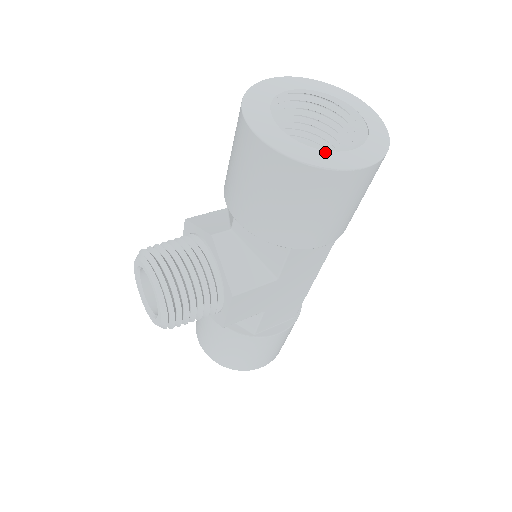
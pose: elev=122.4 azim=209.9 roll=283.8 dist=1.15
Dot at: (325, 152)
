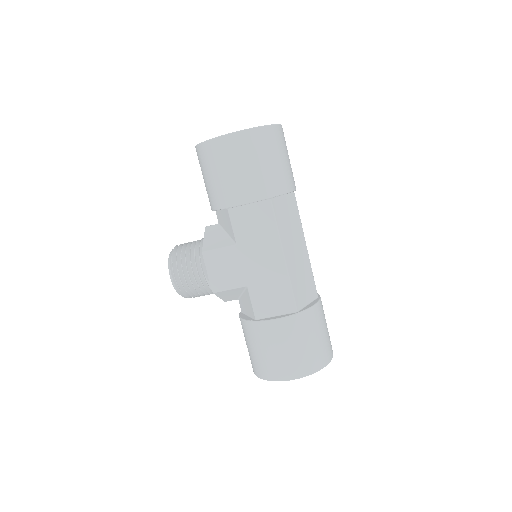
Dot at: occluded
